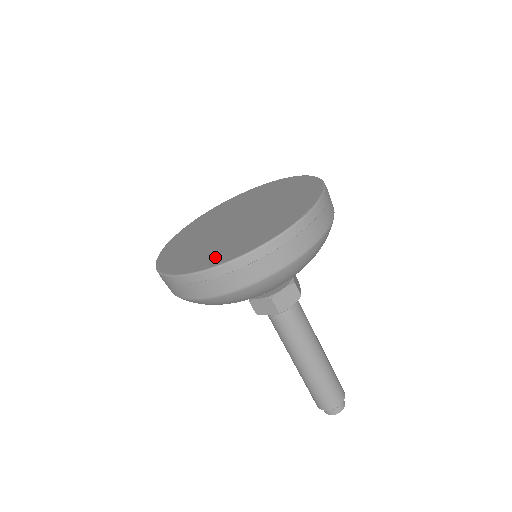
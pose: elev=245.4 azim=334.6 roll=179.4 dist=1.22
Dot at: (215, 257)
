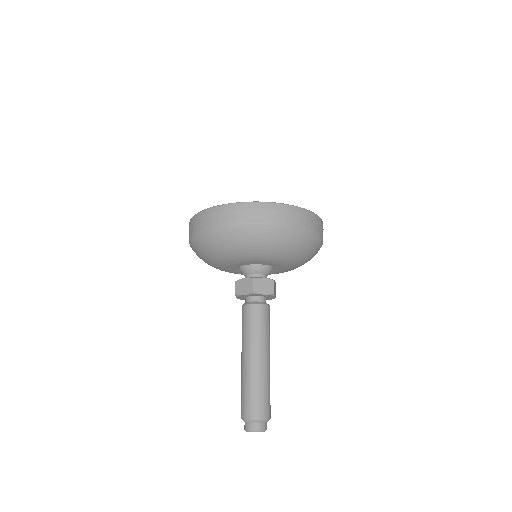
Dot at: occluded
